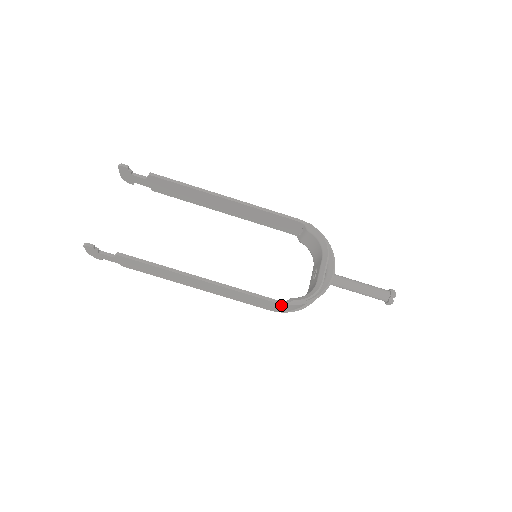
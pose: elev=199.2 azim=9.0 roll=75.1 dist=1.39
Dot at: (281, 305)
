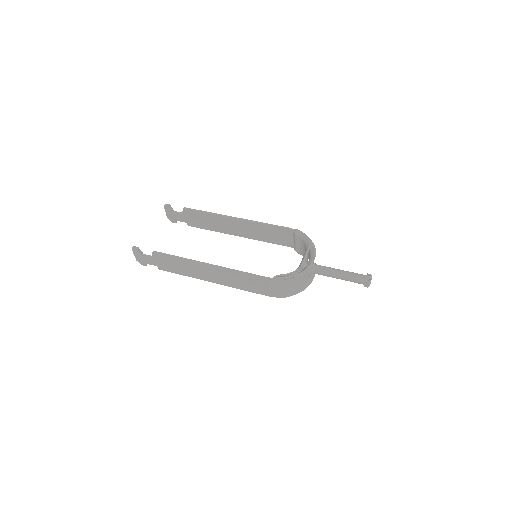
Dot at: (270, 282)
